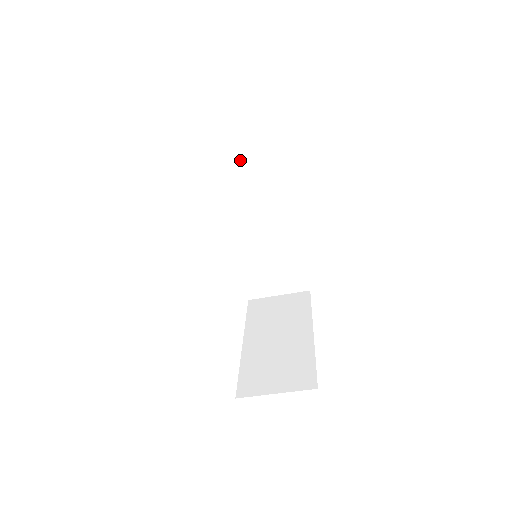
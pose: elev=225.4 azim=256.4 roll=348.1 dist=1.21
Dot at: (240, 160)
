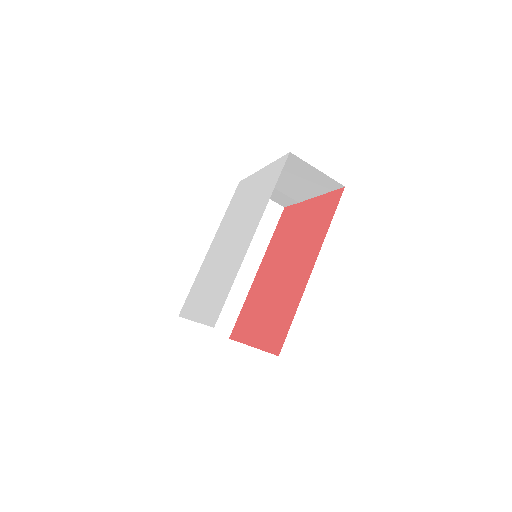
Dot at: occluded
